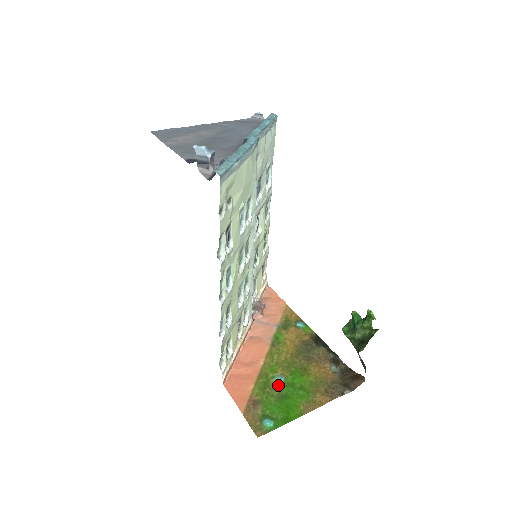
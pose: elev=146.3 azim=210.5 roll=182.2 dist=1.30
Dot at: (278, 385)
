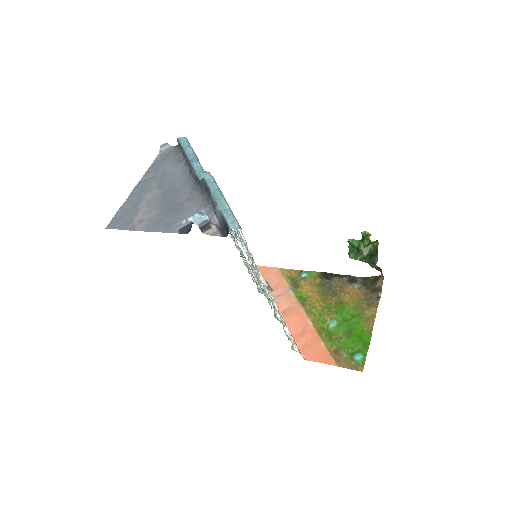
Dot at: (337, 328)
